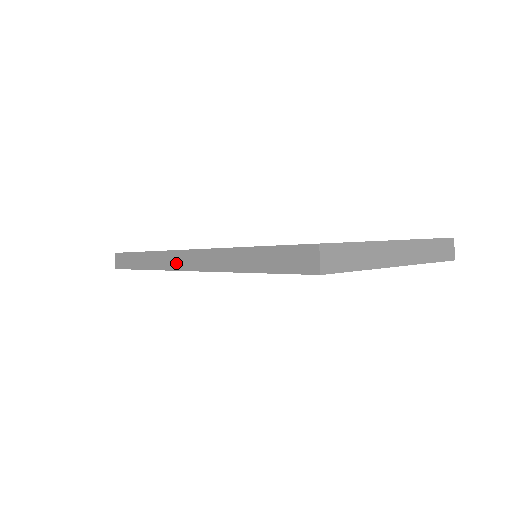
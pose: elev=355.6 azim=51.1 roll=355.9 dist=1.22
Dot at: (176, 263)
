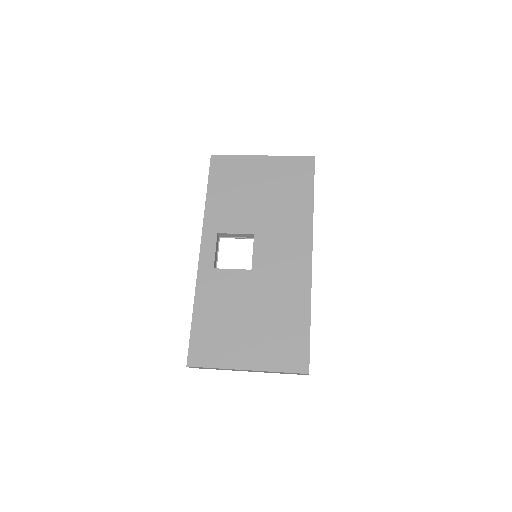
Dot at: occluded
